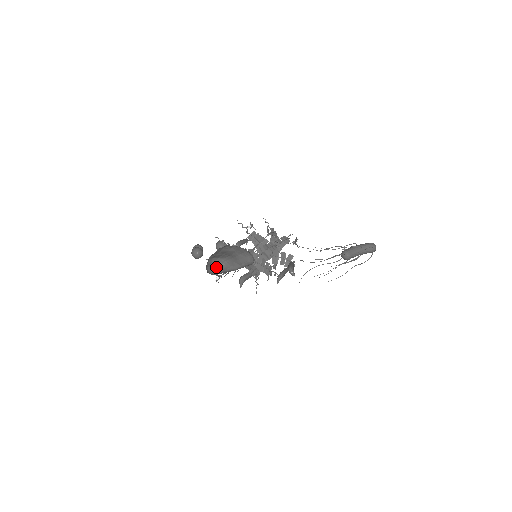
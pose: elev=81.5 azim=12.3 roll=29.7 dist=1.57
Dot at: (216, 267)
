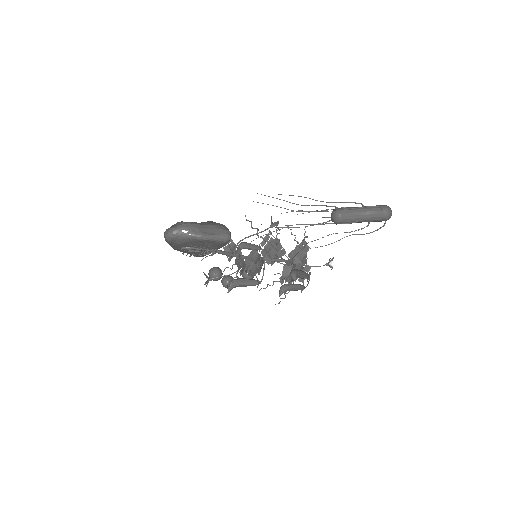
Dot at: (170, 228)
